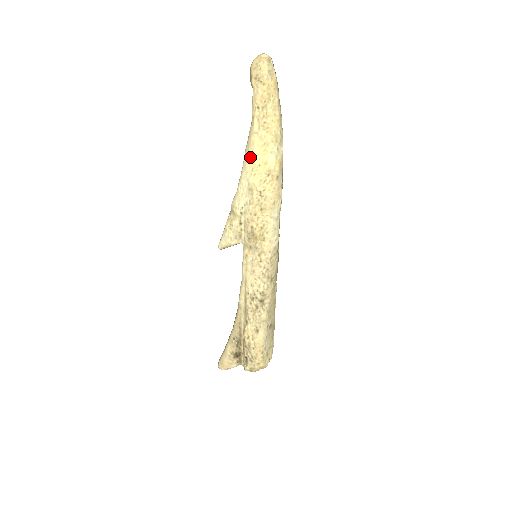
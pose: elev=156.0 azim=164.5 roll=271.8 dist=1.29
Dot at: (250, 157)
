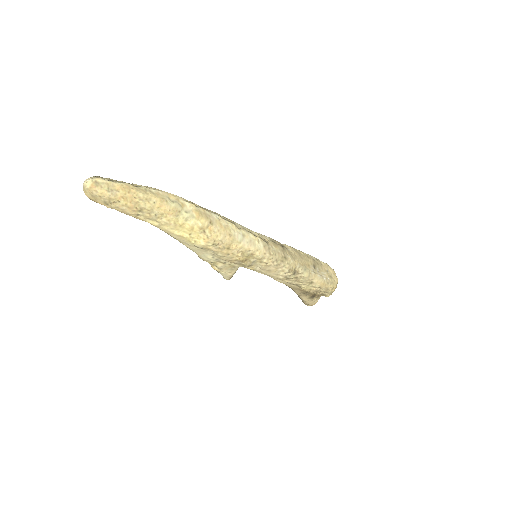
Dot at: (176, 237)
